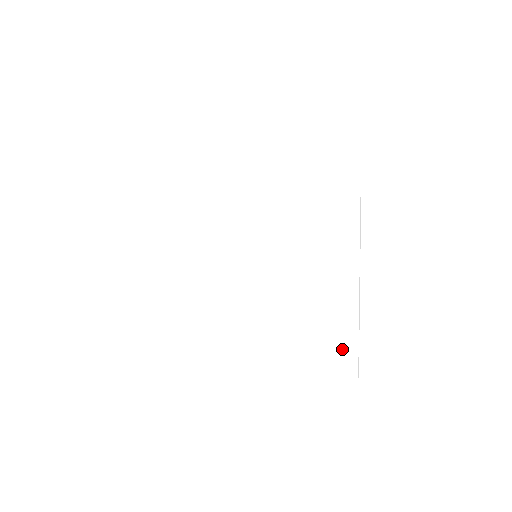
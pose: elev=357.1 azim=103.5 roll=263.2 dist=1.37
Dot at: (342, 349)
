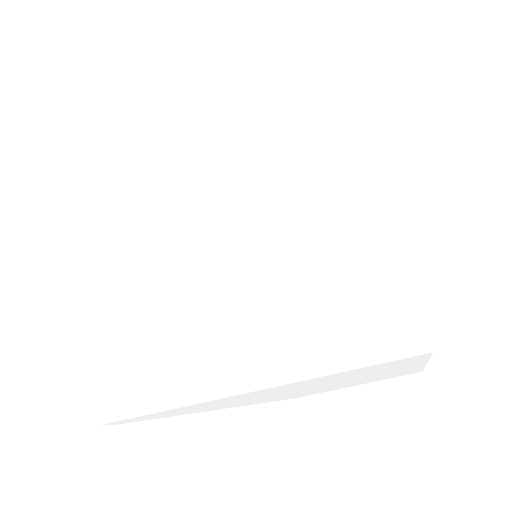
Dot at: (393, 305)
